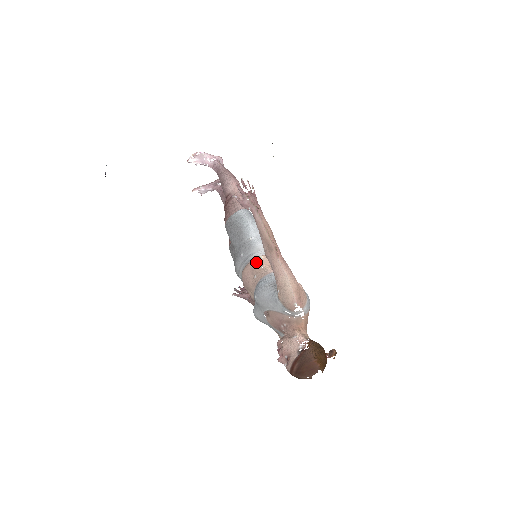
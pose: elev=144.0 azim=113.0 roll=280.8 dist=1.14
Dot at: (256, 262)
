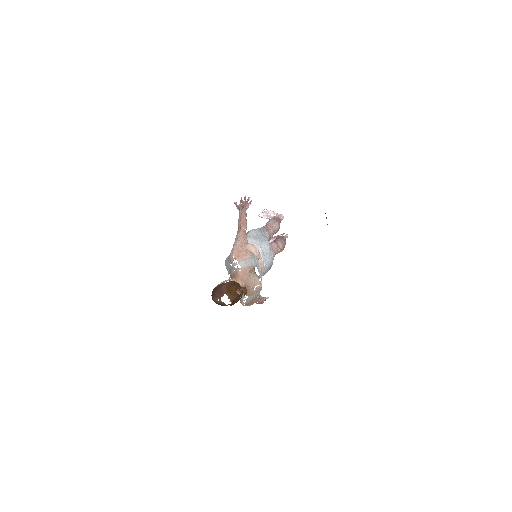
Dot at: occluded
